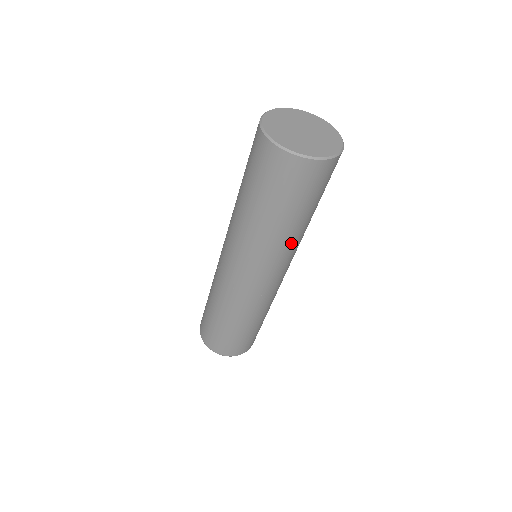
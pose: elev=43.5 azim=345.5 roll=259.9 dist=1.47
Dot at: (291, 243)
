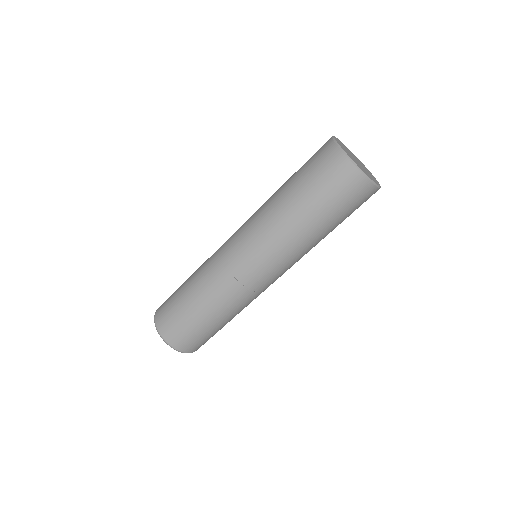
Dot at: occluded
